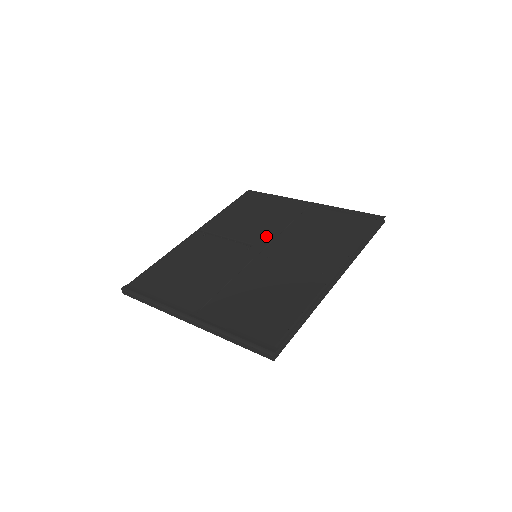
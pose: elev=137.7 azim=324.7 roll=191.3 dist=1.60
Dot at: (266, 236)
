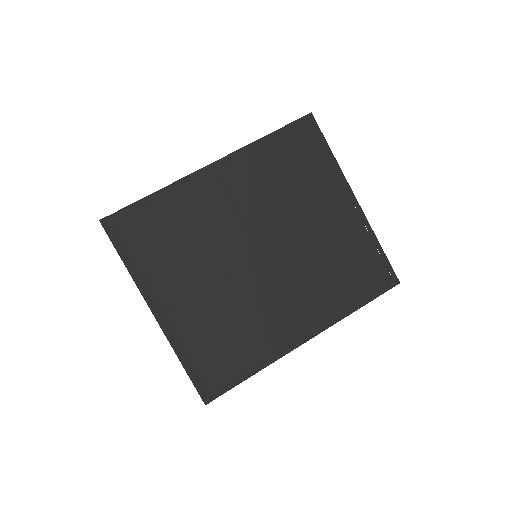
Dot at: (281, 230)
